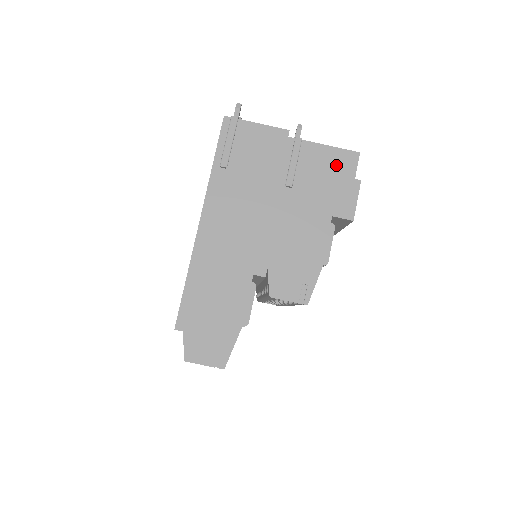
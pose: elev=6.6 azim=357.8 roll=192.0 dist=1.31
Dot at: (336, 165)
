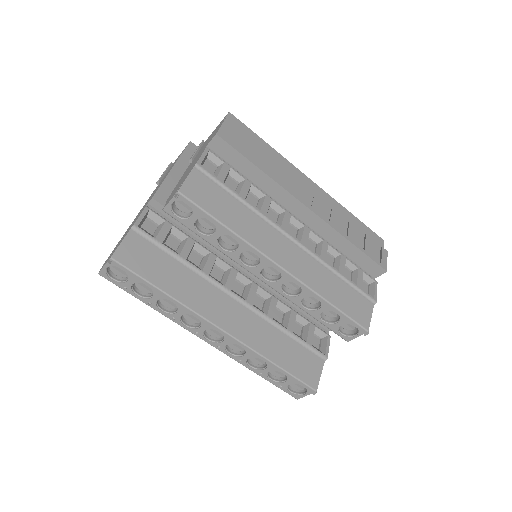
Dot at: occluded
